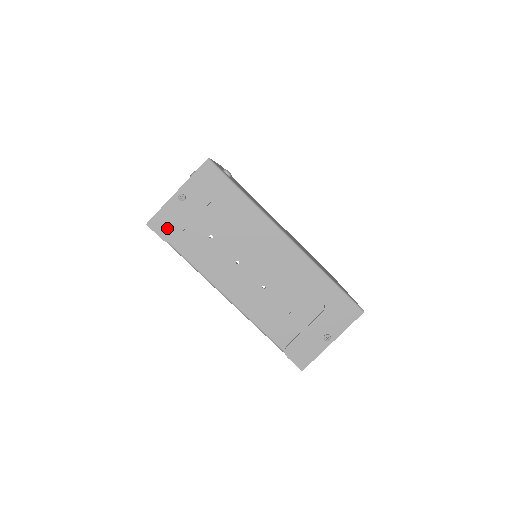
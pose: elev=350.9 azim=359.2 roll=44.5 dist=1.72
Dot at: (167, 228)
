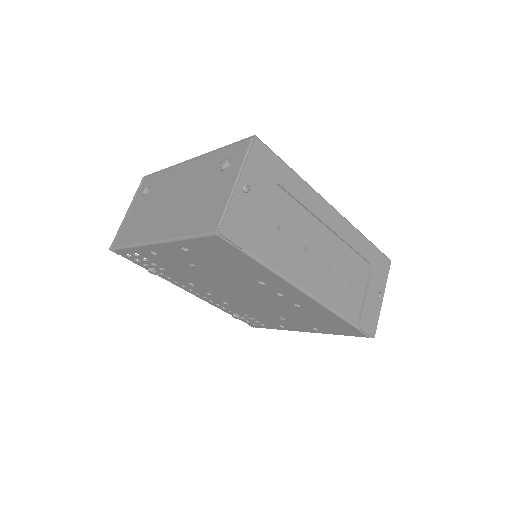
Dot at: (241, 231)
